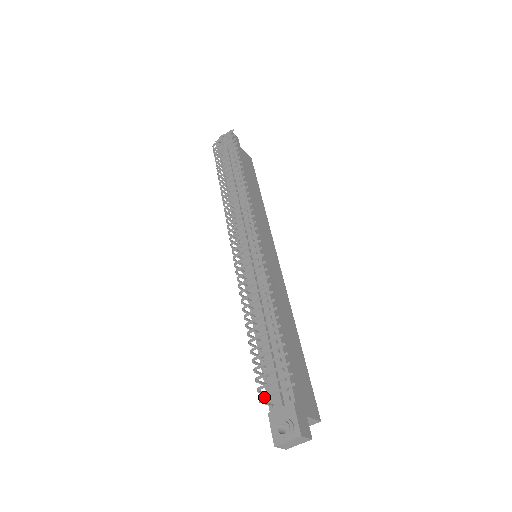
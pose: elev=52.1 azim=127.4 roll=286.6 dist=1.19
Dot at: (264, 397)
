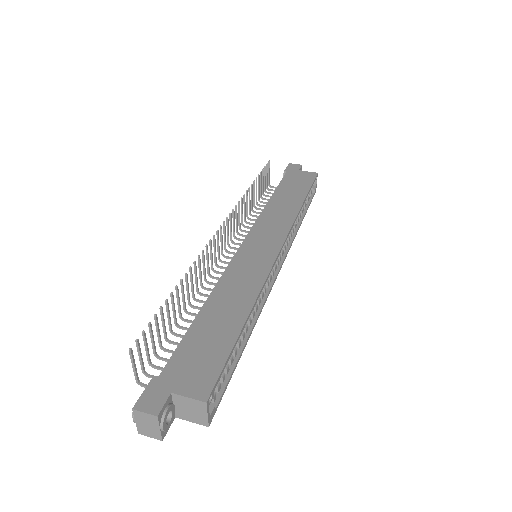
Dot at: (135, 377)
